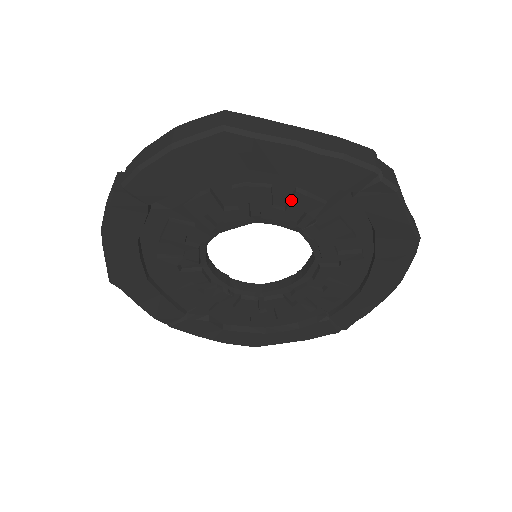
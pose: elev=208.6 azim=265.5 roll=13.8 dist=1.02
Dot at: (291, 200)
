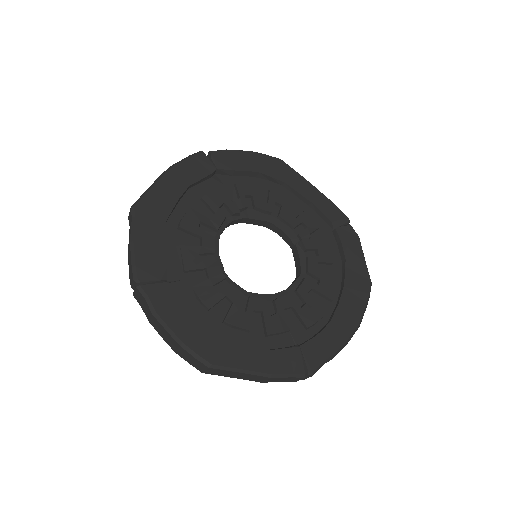
Dot at: (300, 214)
